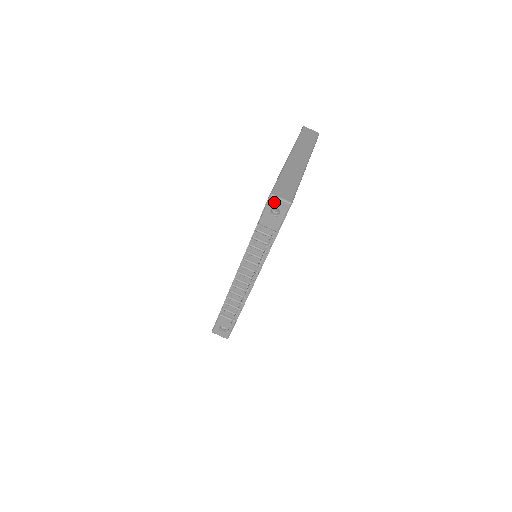
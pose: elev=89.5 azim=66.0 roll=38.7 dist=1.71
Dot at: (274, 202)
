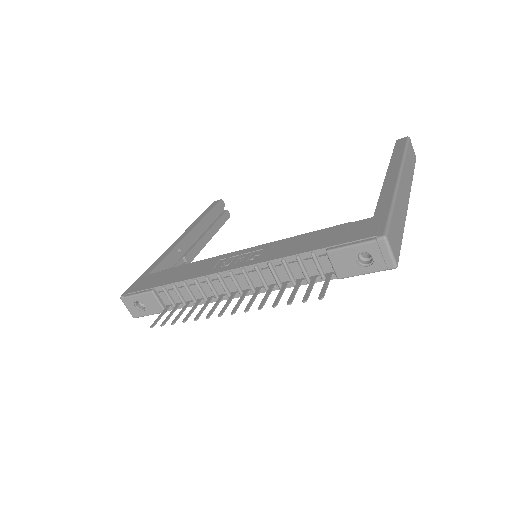
Dot at: (379, 249)
